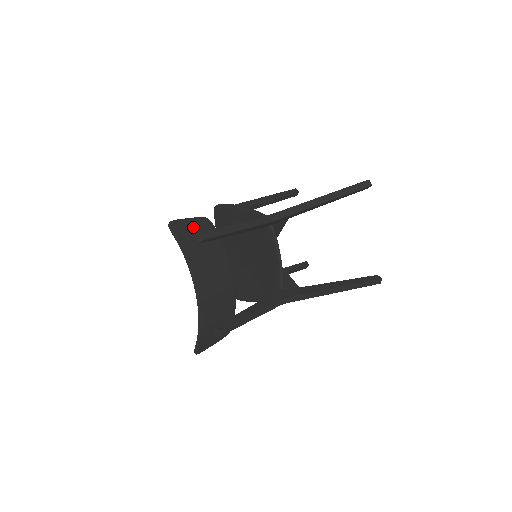
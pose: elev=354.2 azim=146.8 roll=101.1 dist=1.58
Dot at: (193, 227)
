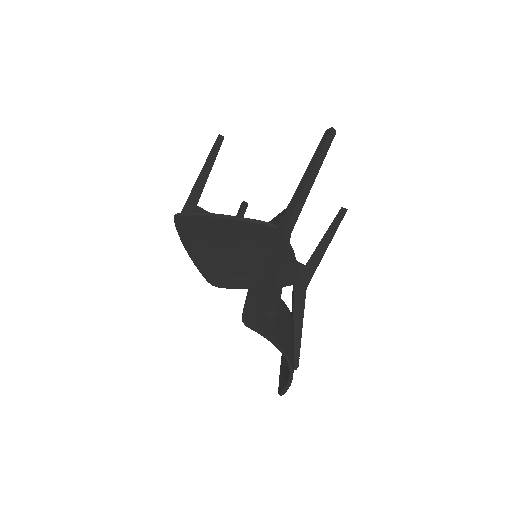
Dot at: (257, 304)
